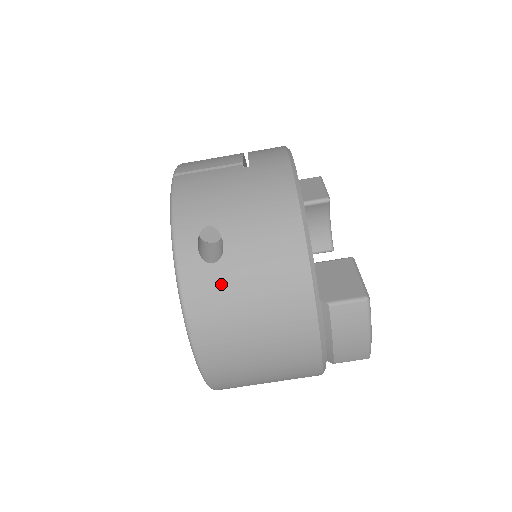
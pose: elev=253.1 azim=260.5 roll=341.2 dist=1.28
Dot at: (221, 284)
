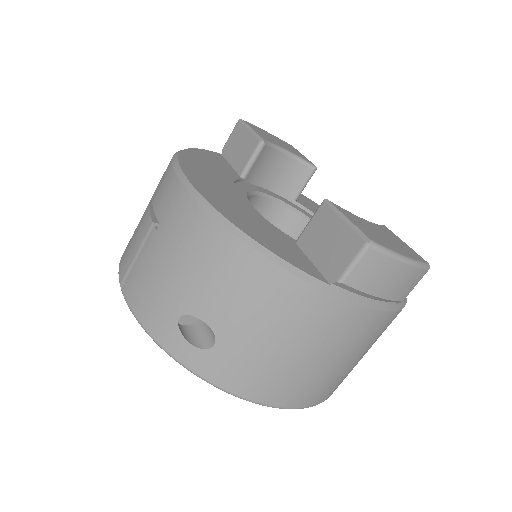
Dot at: (238, 354)
